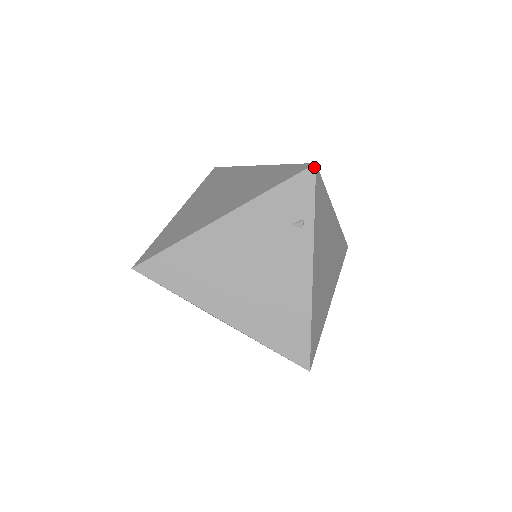
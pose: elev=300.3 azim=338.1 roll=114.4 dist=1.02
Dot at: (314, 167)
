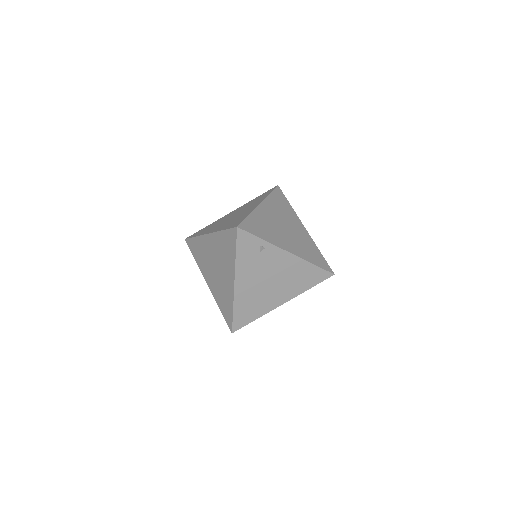
Dot at: (238, 229)
